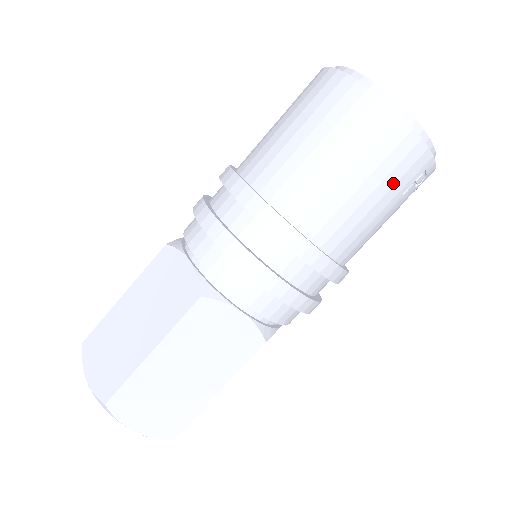
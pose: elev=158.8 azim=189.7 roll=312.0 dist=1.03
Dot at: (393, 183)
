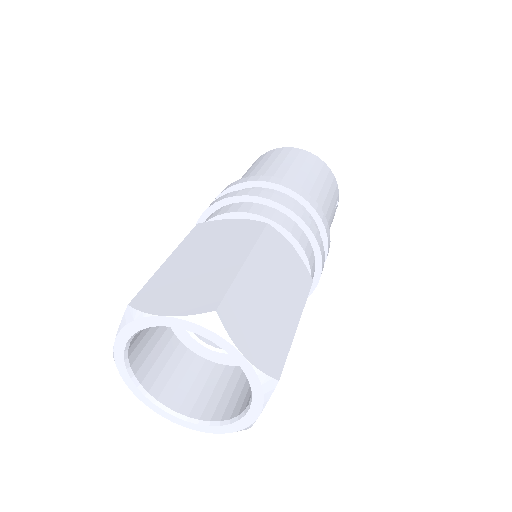
Dot at: (332, 195)
